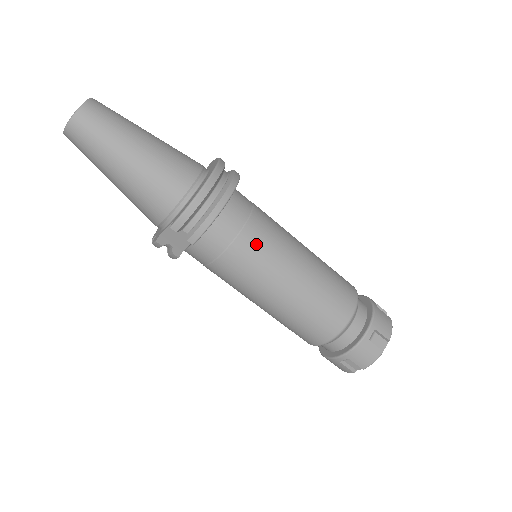
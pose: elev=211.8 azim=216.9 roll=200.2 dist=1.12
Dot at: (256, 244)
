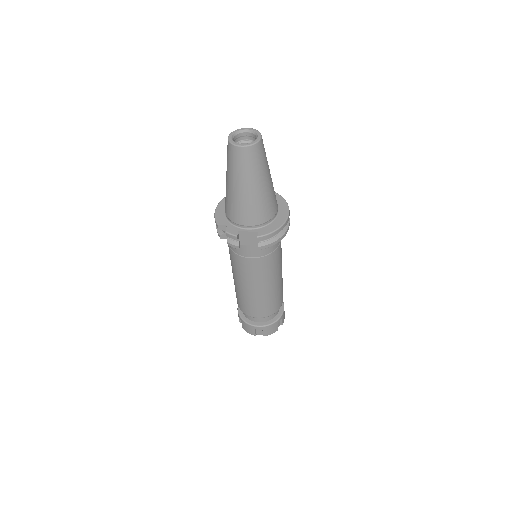
Dot at: (276, 258)
